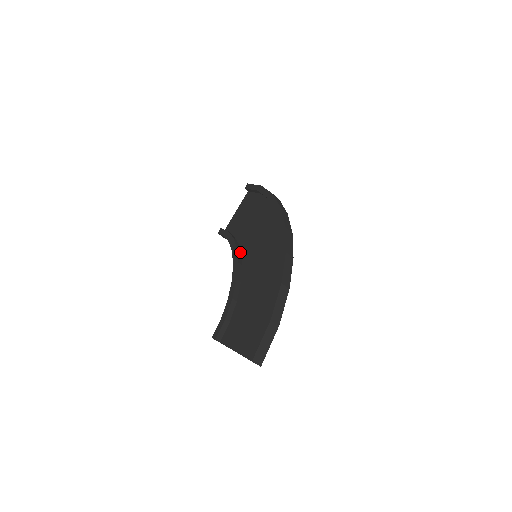
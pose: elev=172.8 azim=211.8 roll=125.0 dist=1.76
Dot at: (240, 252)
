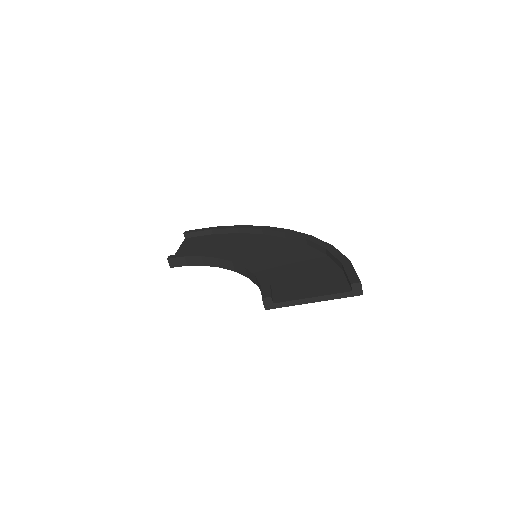
Dot at: occluded
